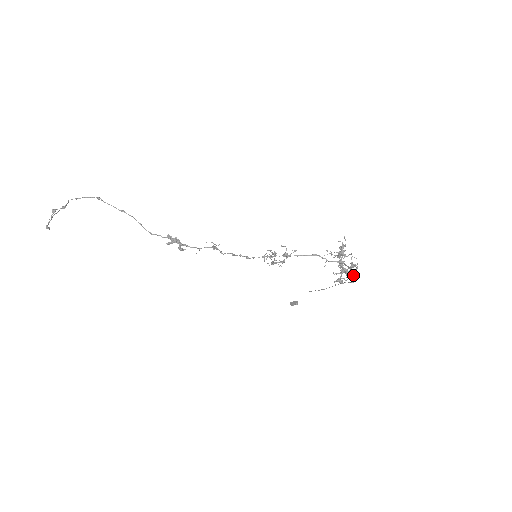
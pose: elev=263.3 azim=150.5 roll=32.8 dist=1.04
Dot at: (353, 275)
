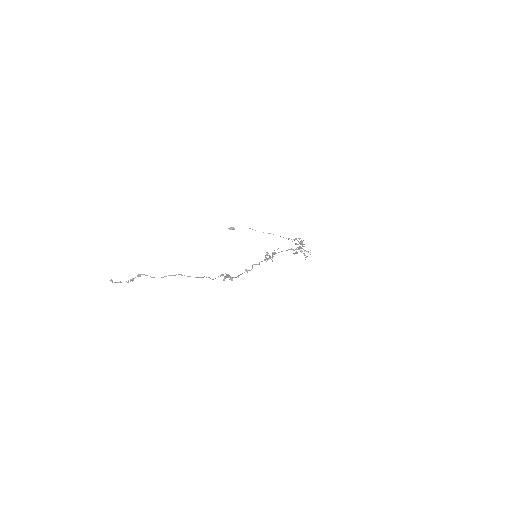
Dot at: occluded
